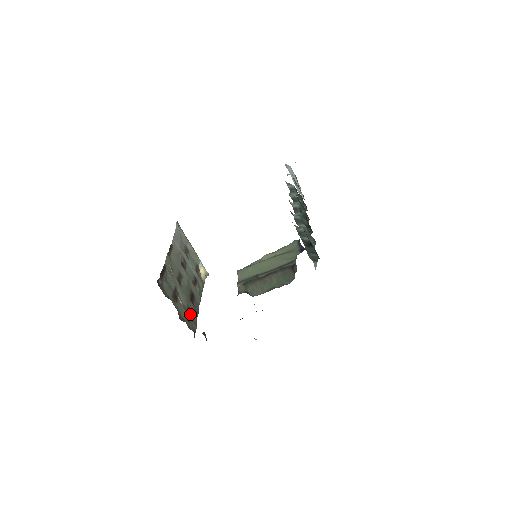
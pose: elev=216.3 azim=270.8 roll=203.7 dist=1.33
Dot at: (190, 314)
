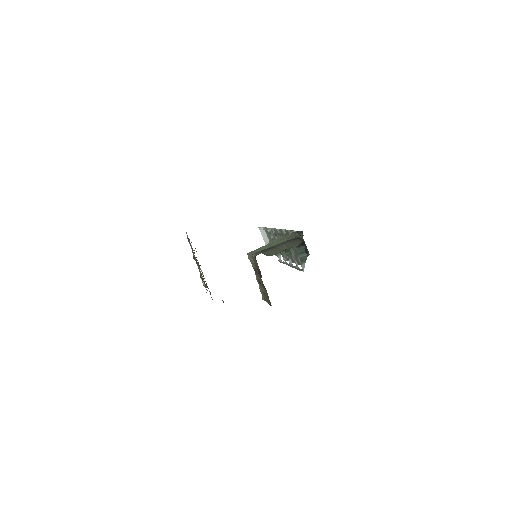
Dot at: (207, 287)
